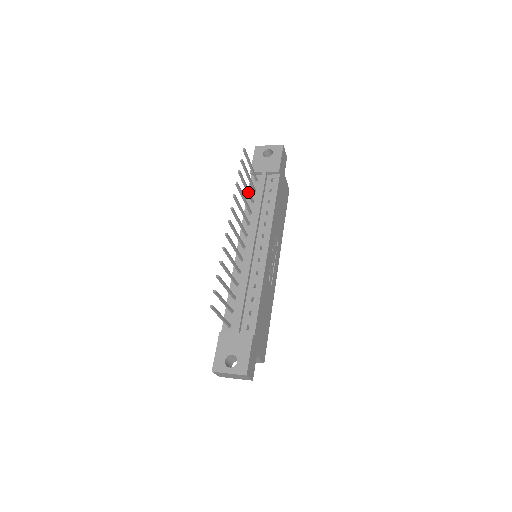
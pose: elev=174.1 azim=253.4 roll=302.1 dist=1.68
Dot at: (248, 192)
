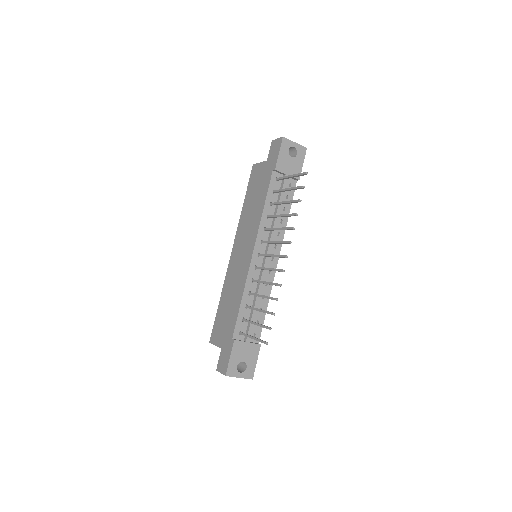
Dot at: occluded
